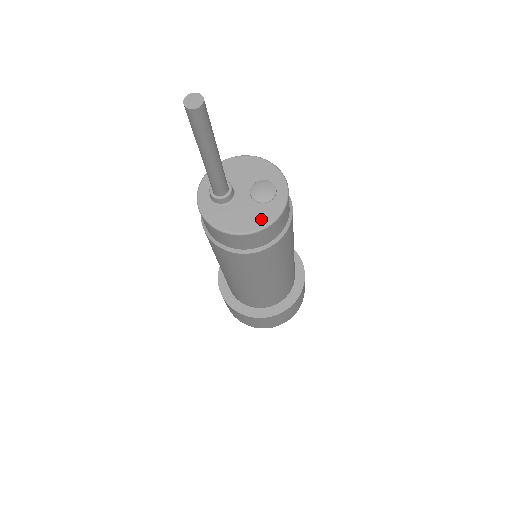
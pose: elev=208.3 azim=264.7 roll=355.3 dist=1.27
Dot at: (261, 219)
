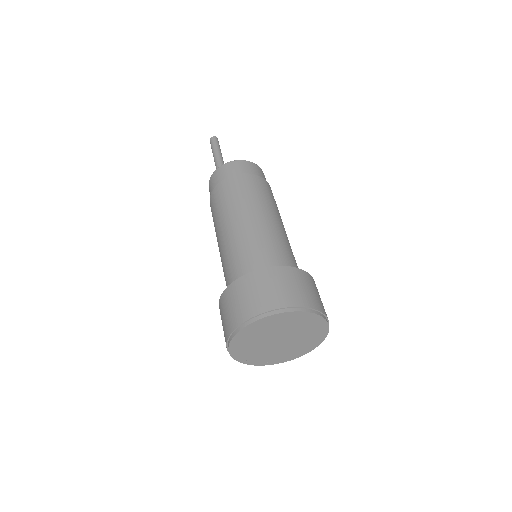
Dot at: occluded
